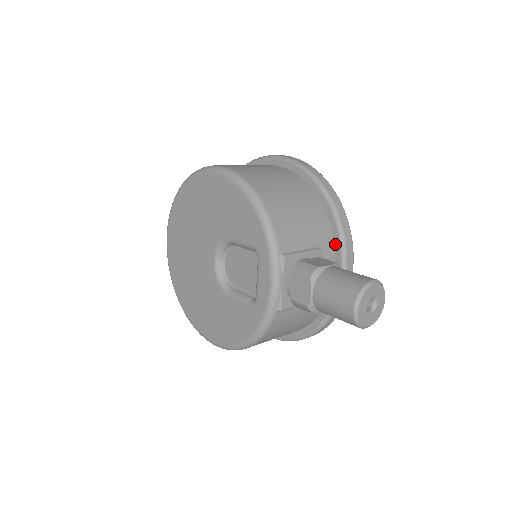
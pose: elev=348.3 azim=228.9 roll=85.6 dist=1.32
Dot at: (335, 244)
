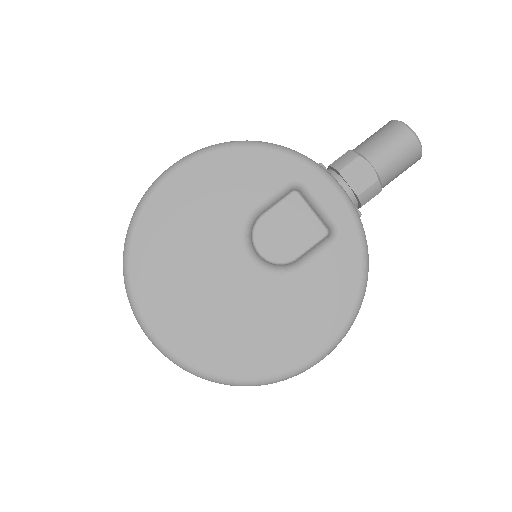
Dot at: occluded
